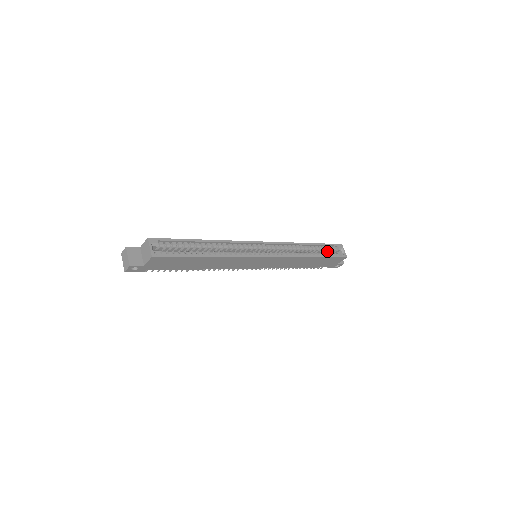
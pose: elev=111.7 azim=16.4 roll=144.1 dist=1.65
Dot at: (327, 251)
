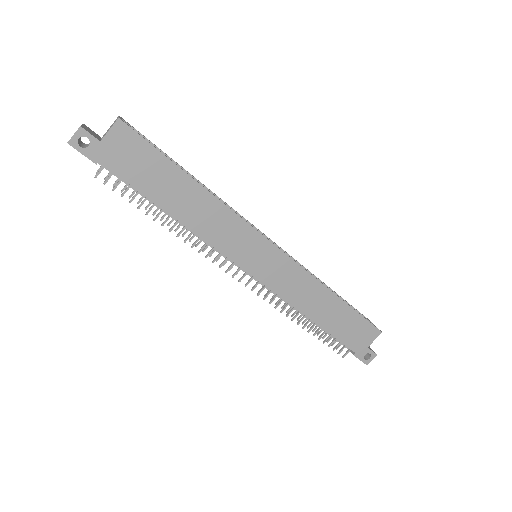
Dot at: occluded
